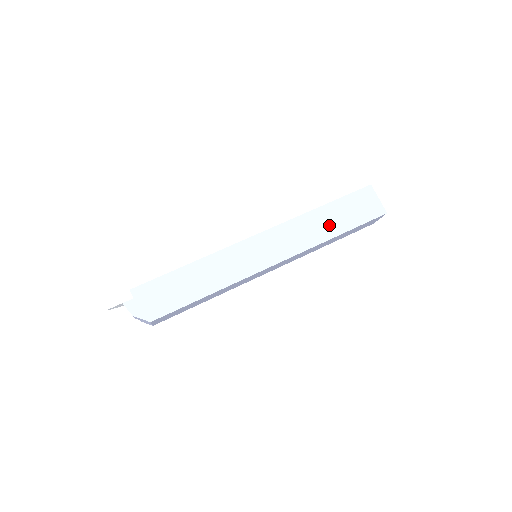
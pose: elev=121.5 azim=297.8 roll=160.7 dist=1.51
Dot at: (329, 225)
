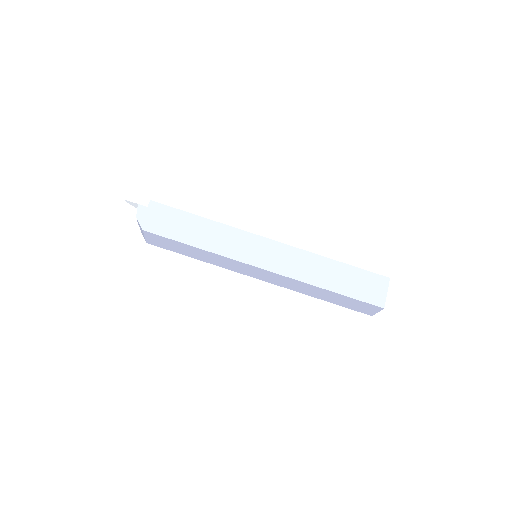
Dot at: (328, 277)
